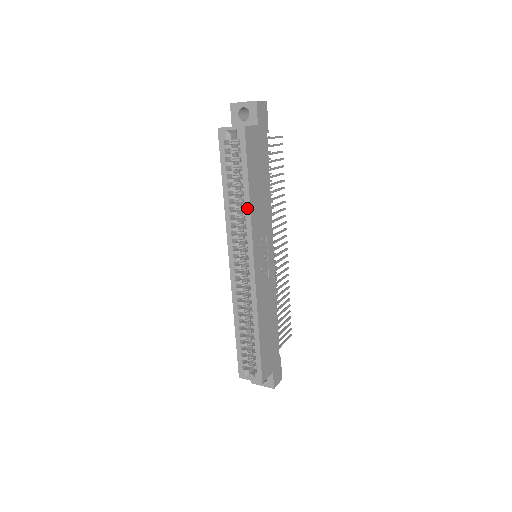
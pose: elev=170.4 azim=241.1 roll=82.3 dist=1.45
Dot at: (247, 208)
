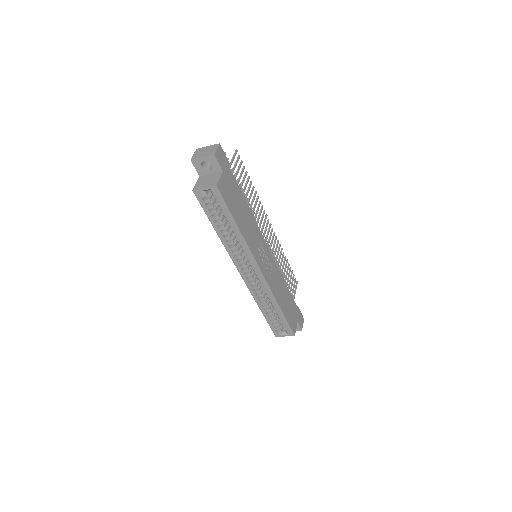
Dot at: (241, 239)
